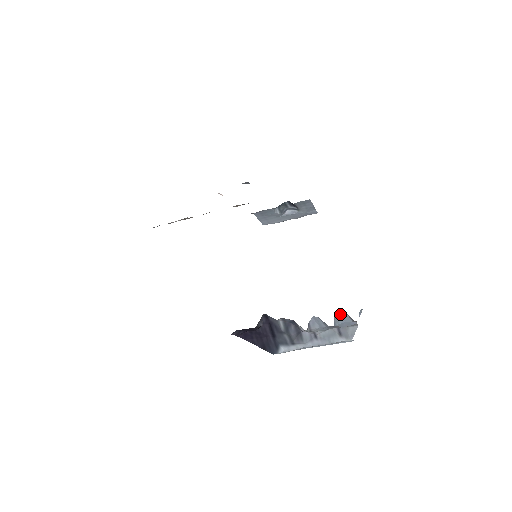
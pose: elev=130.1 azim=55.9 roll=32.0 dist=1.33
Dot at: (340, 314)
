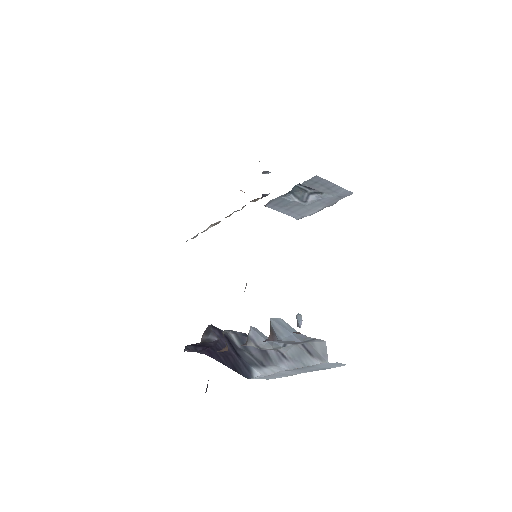
Dot at: (279, 322)
